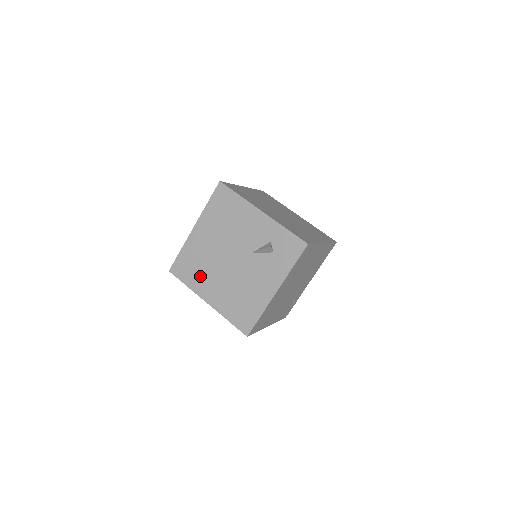
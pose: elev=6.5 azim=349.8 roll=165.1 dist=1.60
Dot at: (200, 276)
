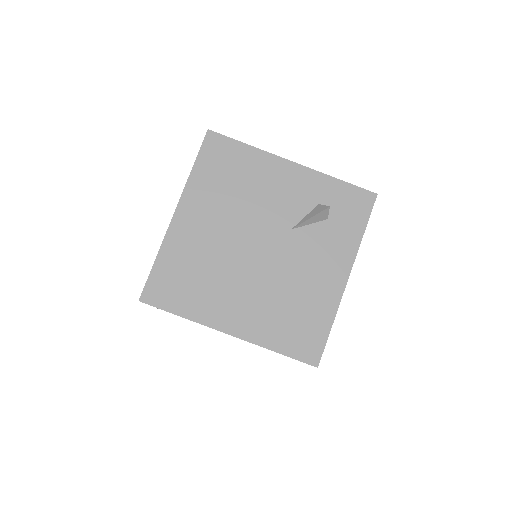
Dot at: (206, 292)
